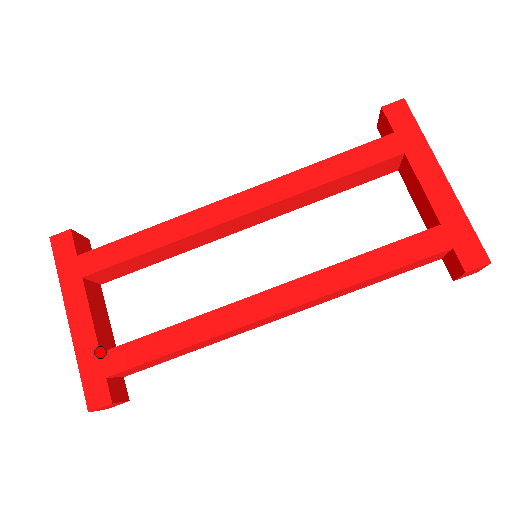
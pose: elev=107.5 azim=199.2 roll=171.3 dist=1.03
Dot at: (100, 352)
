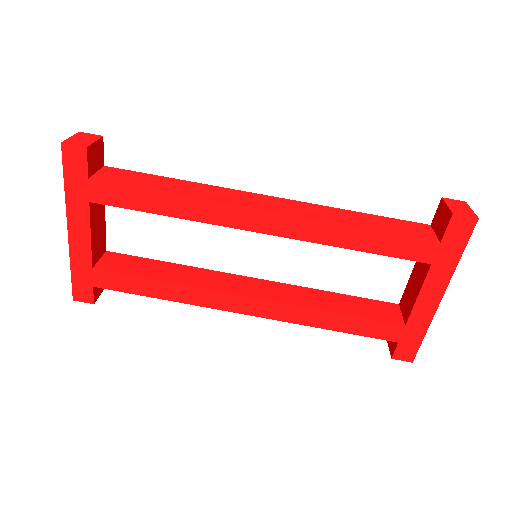
Dot at: (92, 268)
